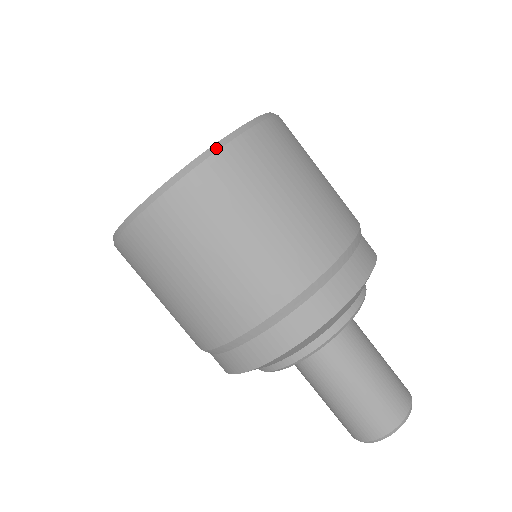
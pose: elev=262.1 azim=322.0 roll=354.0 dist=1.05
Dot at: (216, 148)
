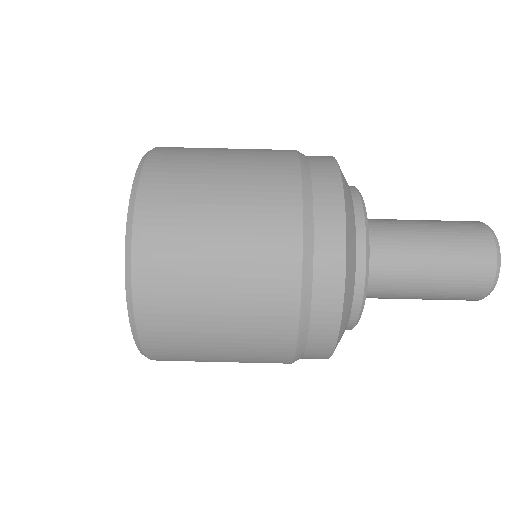
Dot at: (135, 189)
